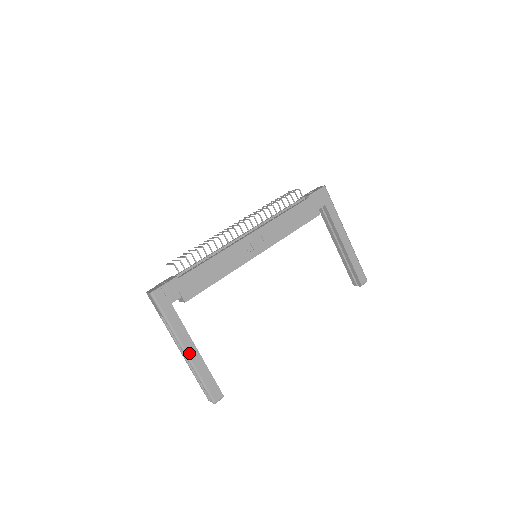
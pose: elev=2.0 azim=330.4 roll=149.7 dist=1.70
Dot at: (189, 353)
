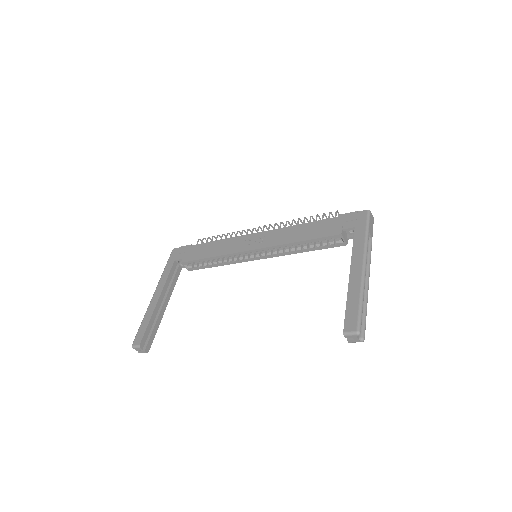
Dot at: (154, 298)
